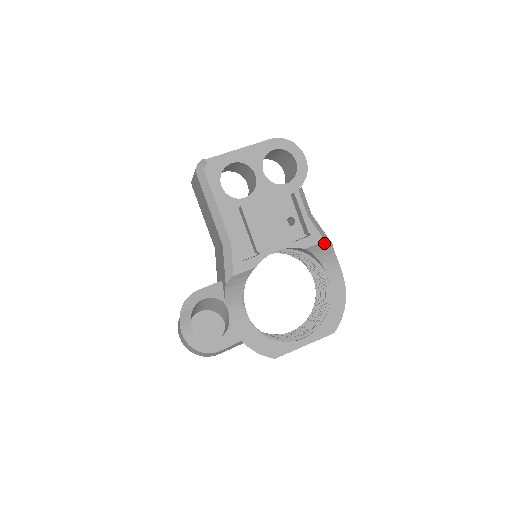
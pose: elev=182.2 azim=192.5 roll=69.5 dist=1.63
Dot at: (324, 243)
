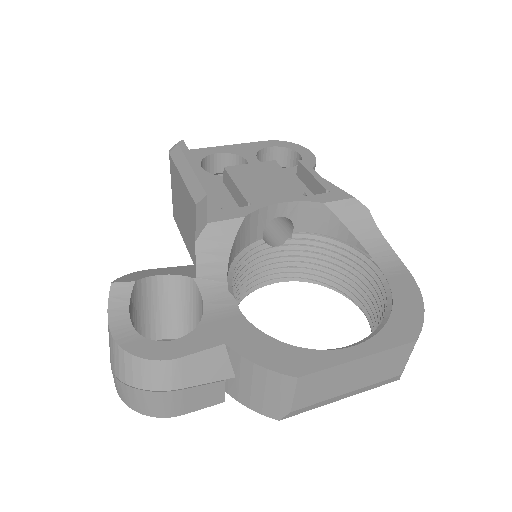
Dot at: (354, 203)
